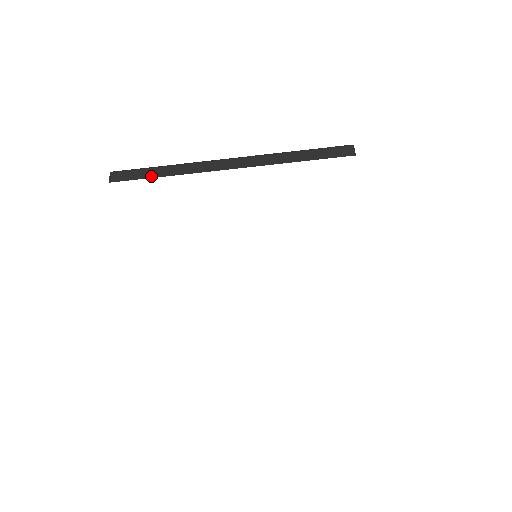
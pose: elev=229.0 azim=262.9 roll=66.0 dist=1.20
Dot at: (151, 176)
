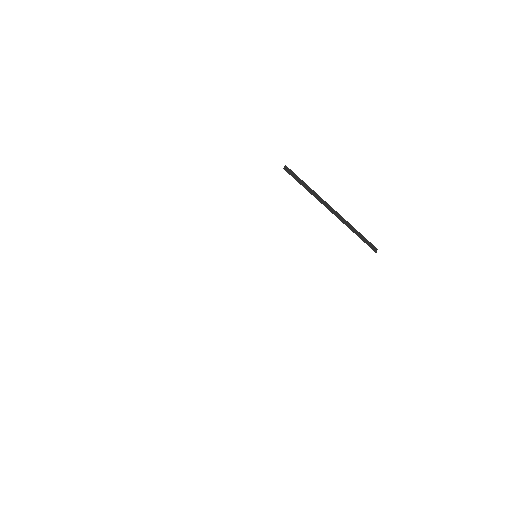
Dot at: (302, 184)
